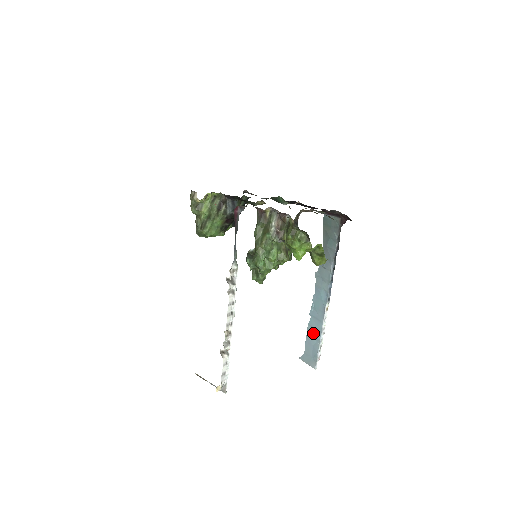
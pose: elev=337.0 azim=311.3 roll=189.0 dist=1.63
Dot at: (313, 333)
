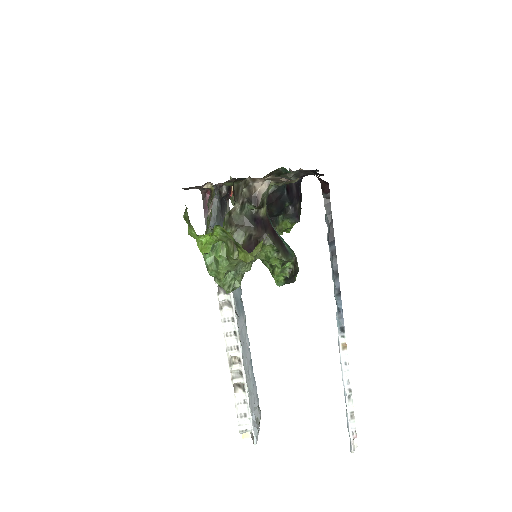
Dot at: occluded
